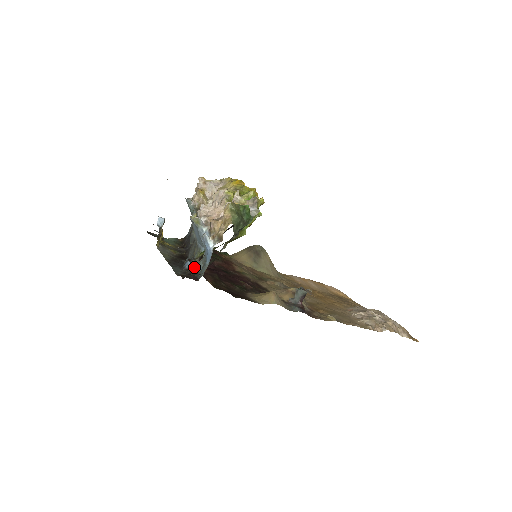
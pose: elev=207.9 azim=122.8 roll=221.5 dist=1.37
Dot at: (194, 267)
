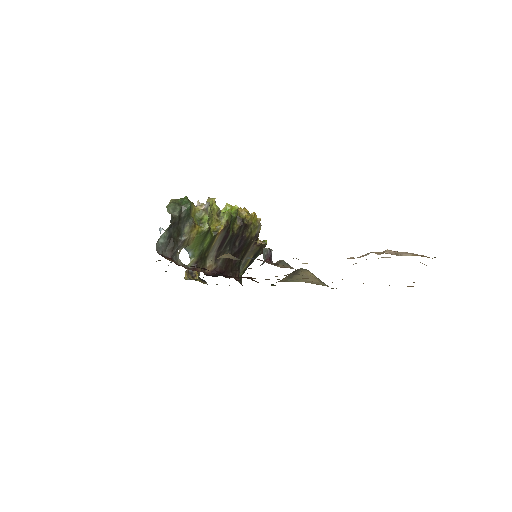
Dot at: occluded
